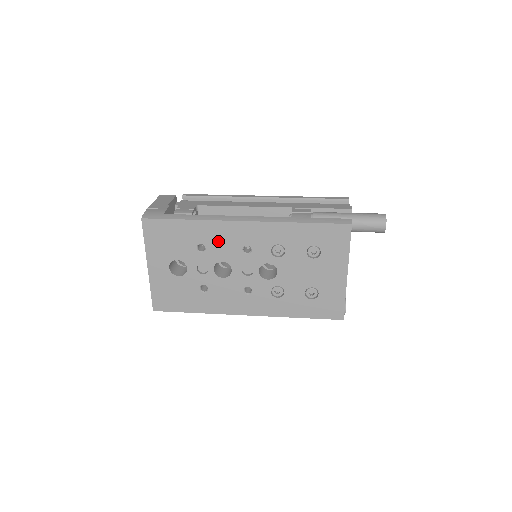
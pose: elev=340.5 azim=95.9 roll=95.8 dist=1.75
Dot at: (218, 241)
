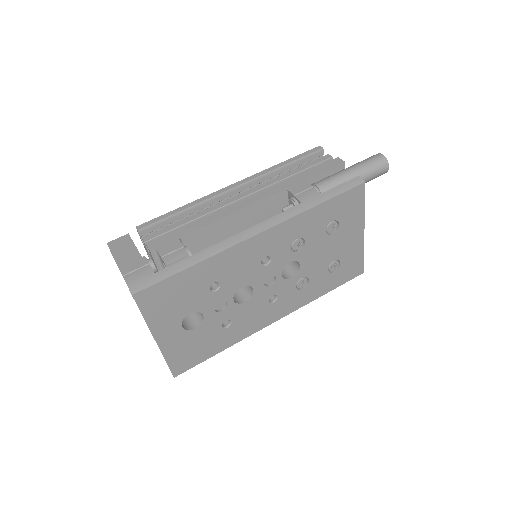
Dot at: (233, 269)
